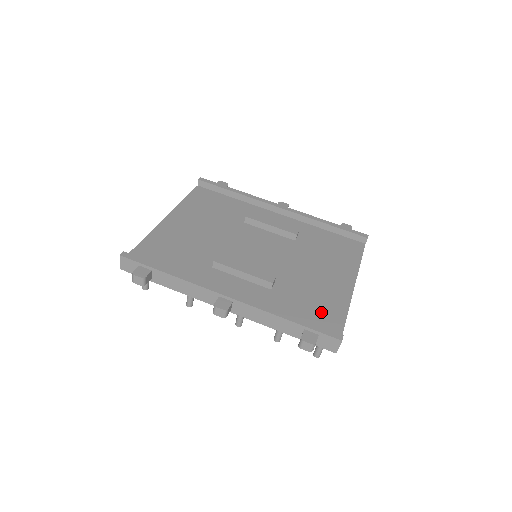
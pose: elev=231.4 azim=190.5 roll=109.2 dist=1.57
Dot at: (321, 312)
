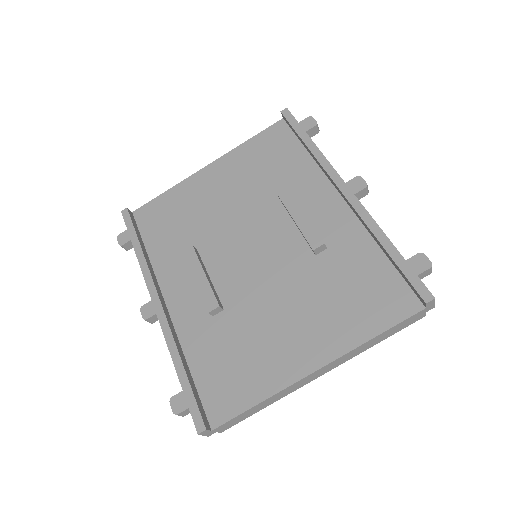
Dot at: (232, 379)
